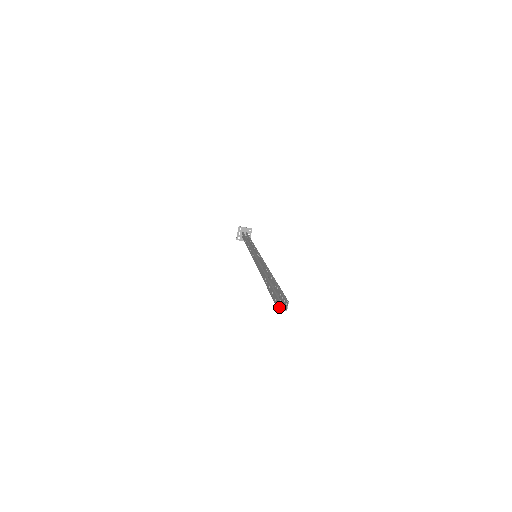
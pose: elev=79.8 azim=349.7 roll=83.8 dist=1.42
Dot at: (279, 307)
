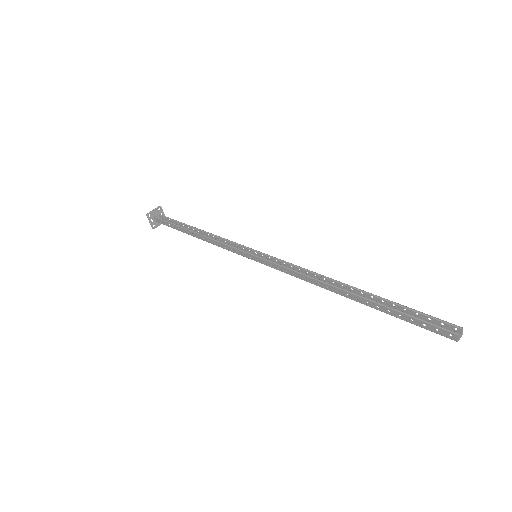
Dot at: (451, 337)
